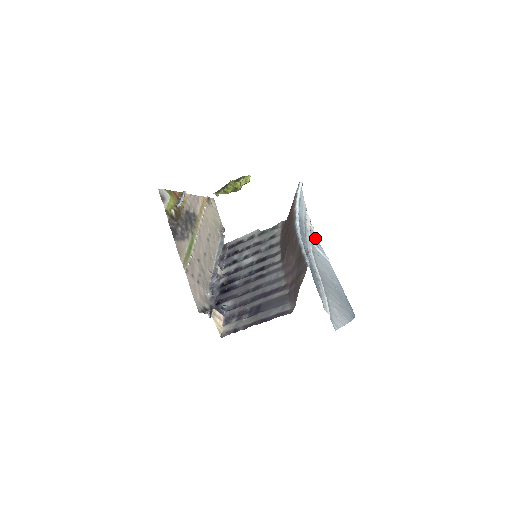
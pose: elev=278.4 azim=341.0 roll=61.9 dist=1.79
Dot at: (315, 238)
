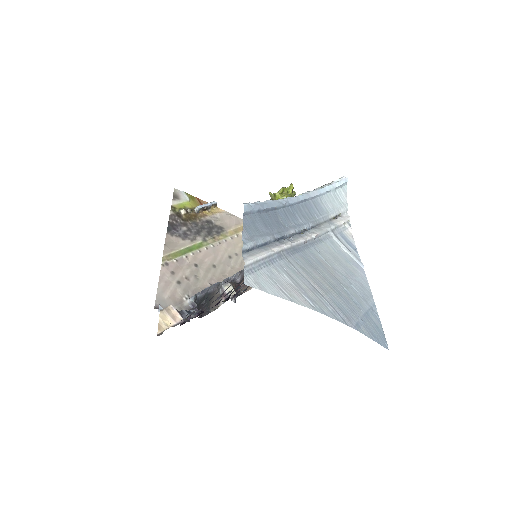
Dot at: (347, 238)
